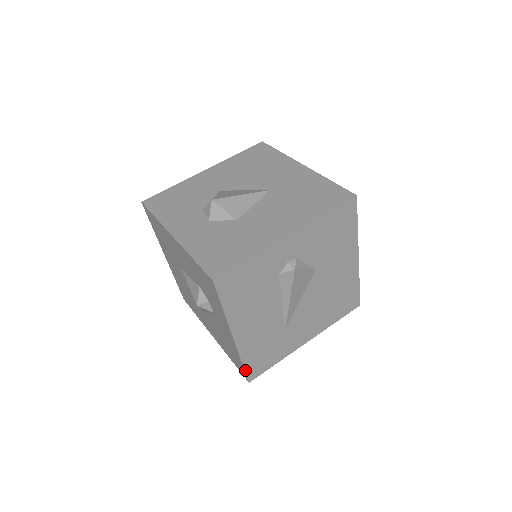
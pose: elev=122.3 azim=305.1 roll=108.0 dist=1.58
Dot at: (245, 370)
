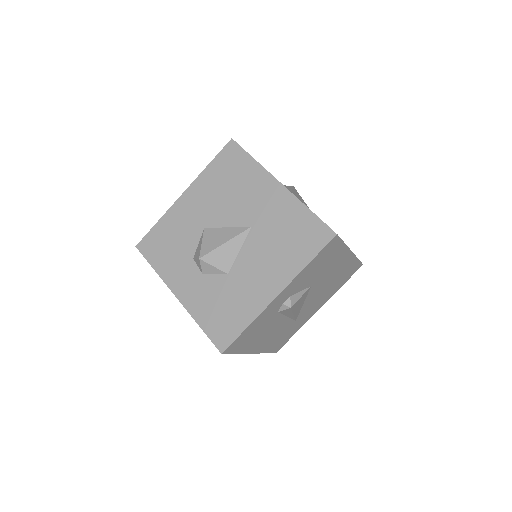
Dot at: occluded
